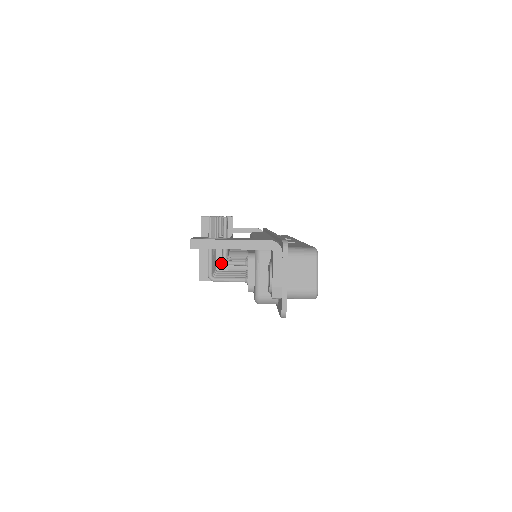
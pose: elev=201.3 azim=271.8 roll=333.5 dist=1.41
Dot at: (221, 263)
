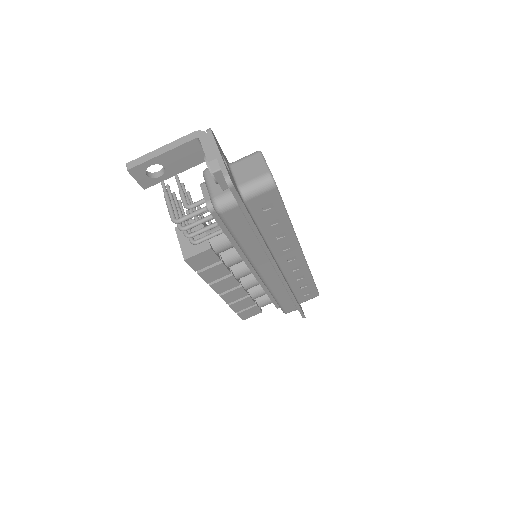
Dot at: (199, 236)
